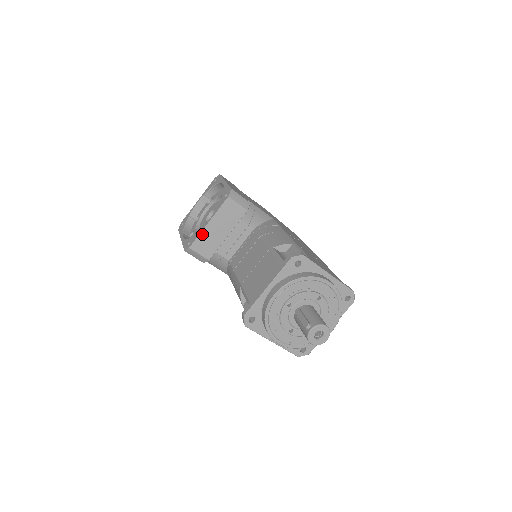
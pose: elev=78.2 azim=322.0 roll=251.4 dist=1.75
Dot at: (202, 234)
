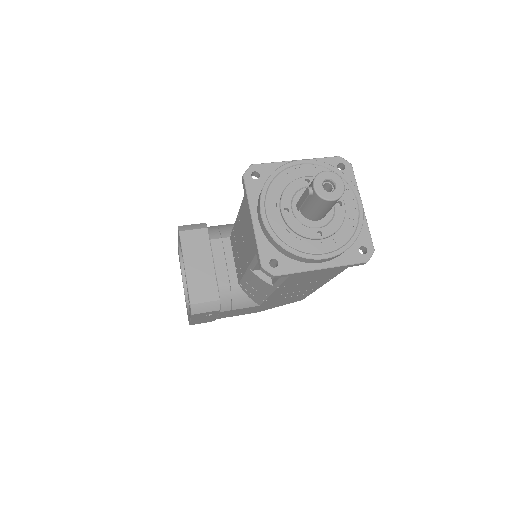
Dot at: (189, 282)
